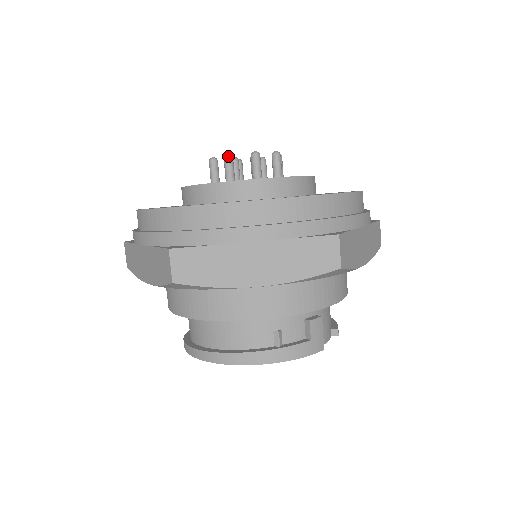
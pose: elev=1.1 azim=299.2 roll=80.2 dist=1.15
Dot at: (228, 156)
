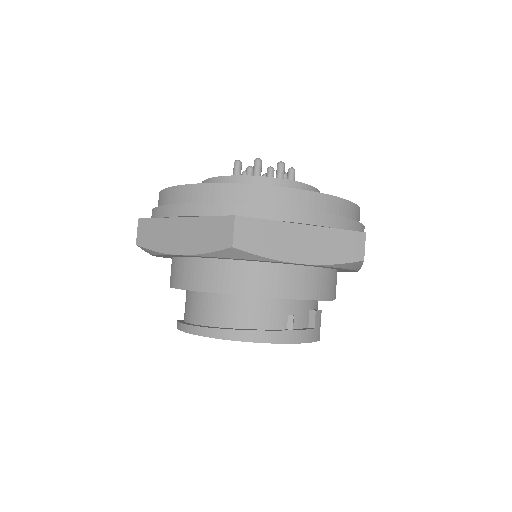
Dot at: (260, 160)
